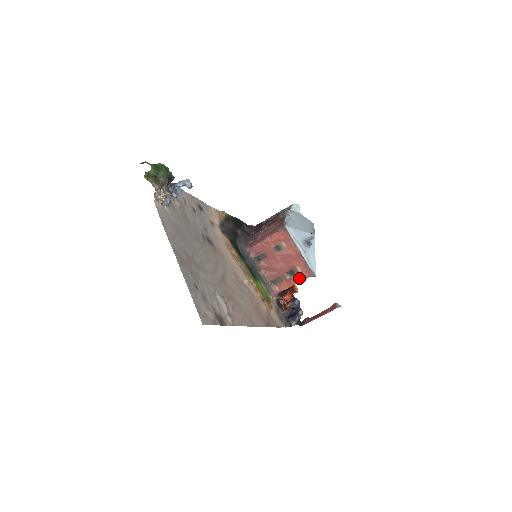
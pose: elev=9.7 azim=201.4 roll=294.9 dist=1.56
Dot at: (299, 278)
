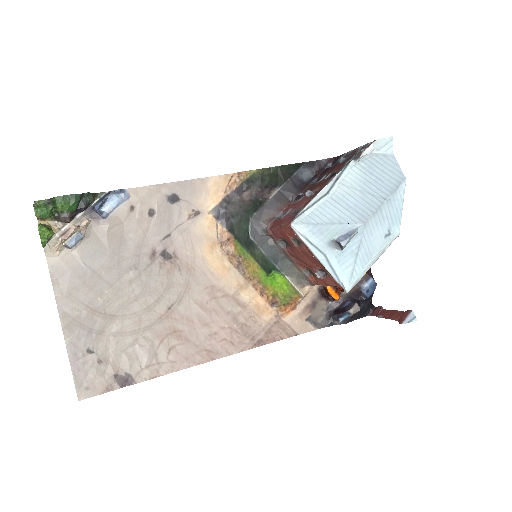
Dot at: (332, 282)
